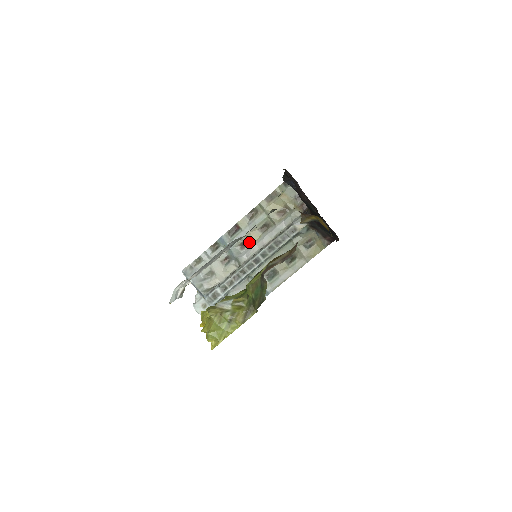
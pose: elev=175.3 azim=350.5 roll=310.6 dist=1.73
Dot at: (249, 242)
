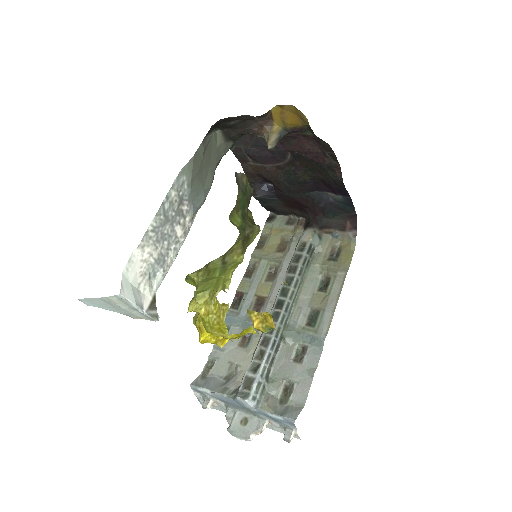
Dot at: (262, 301)
